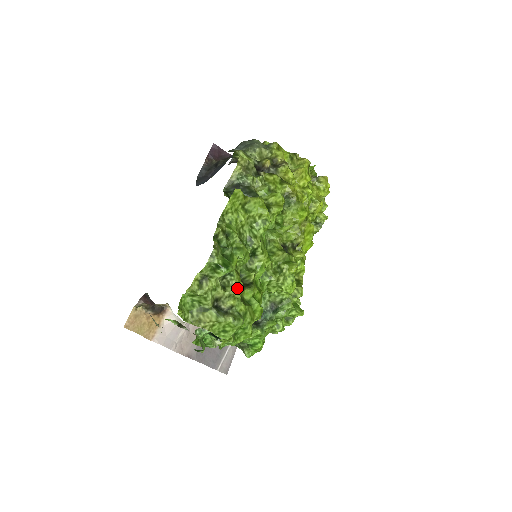
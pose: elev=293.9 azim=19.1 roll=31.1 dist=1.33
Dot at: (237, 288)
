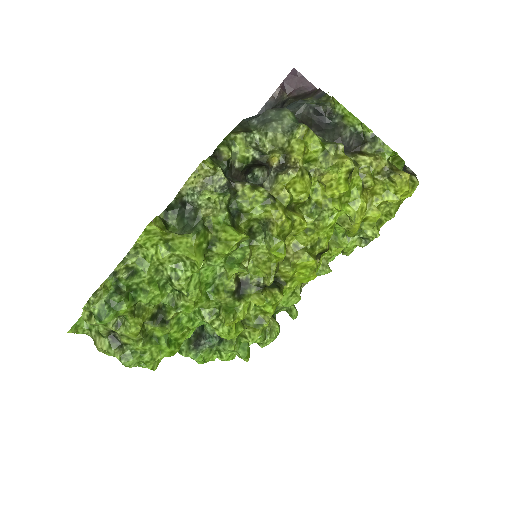
Dot at: (129, 332)
